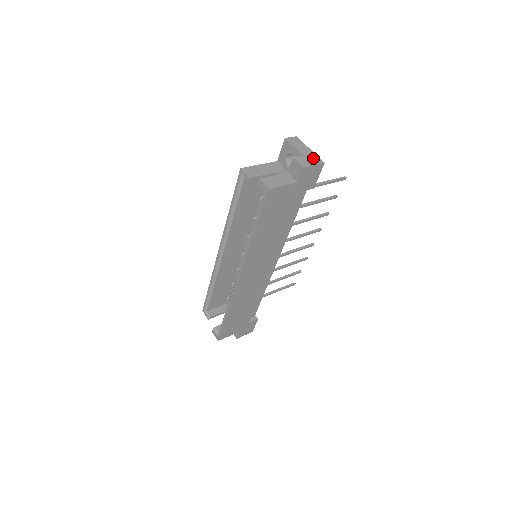
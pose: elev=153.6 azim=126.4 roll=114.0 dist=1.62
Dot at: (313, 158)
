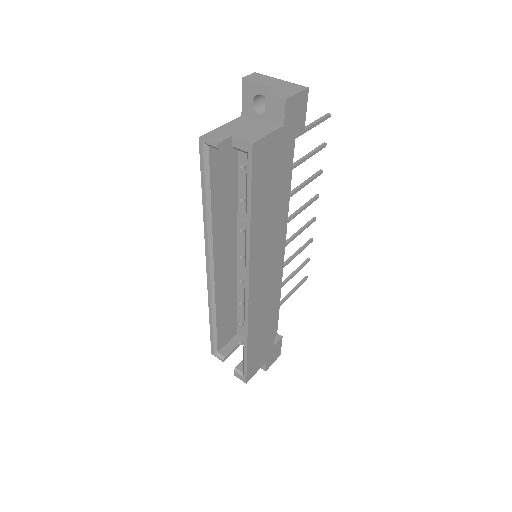
Dot at: (291, 87)
